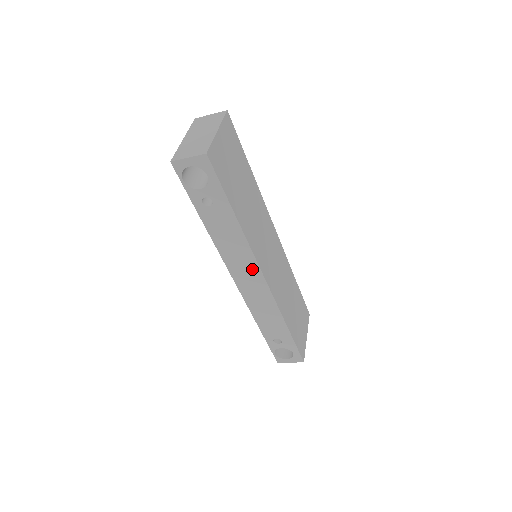
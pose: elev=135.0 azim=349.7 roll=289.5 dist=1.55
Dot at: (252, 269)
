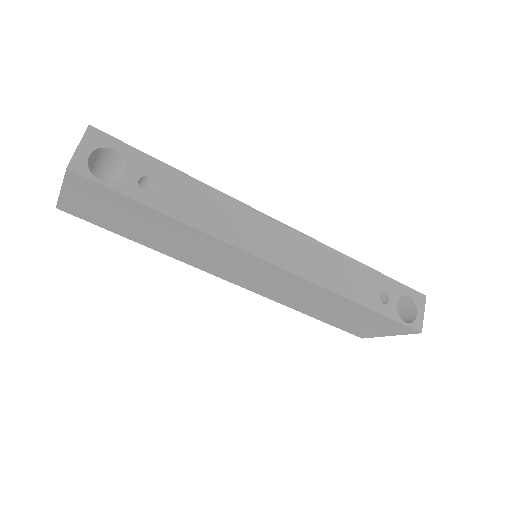
Dot at: (264, 225)
